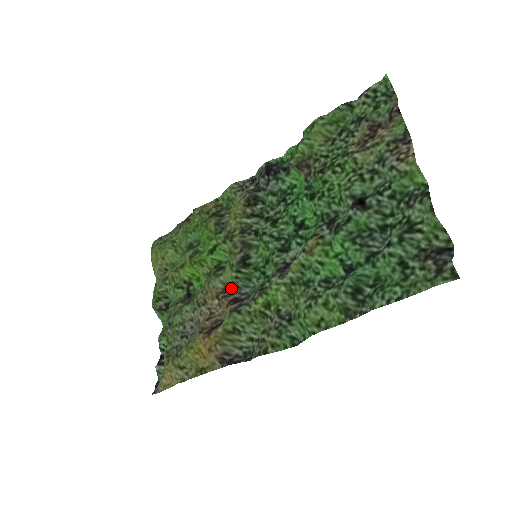
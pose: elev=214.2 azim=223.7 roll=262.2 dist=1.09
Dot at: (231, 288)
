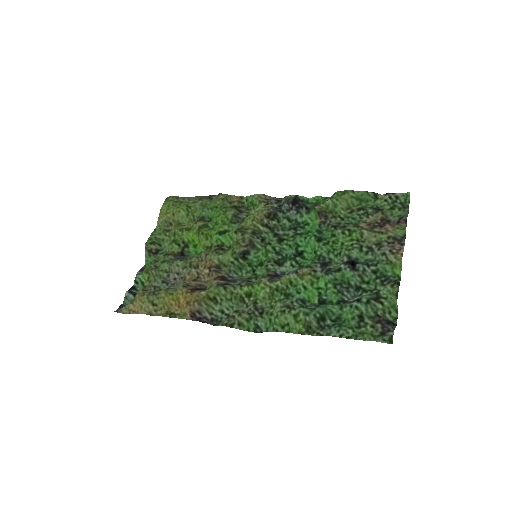
Dot at: (223, 267)
